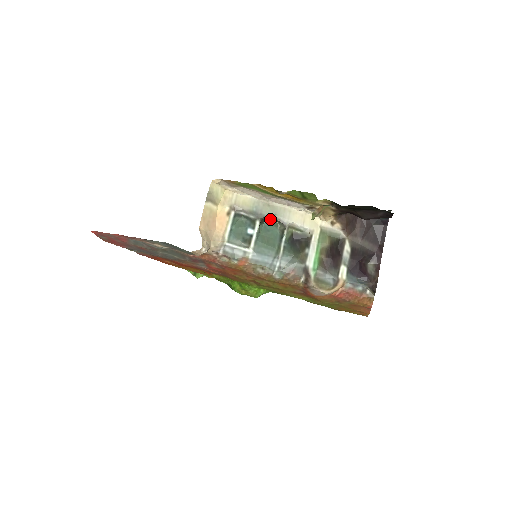
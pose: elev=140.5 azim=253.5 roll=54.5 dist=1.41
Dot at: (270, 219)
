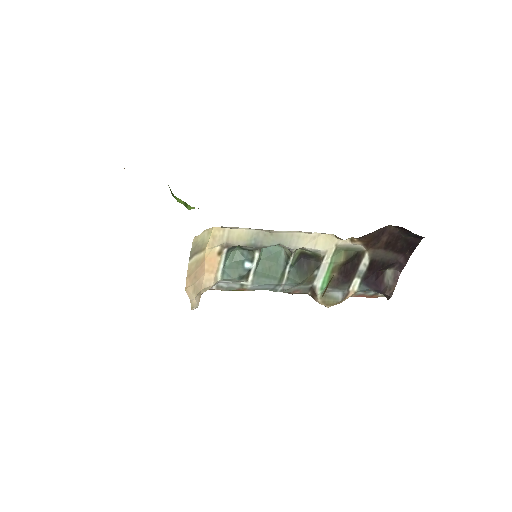
Dot at: occluded
